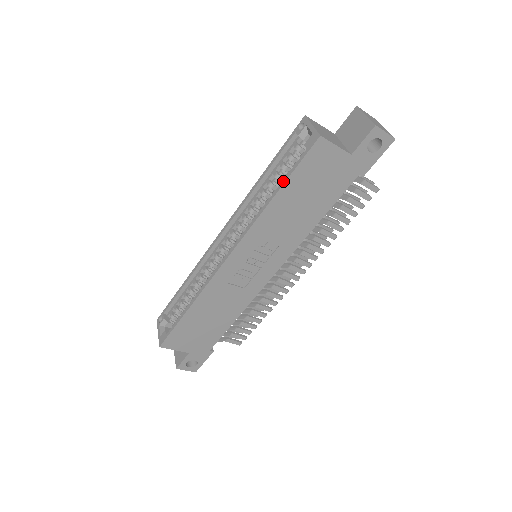
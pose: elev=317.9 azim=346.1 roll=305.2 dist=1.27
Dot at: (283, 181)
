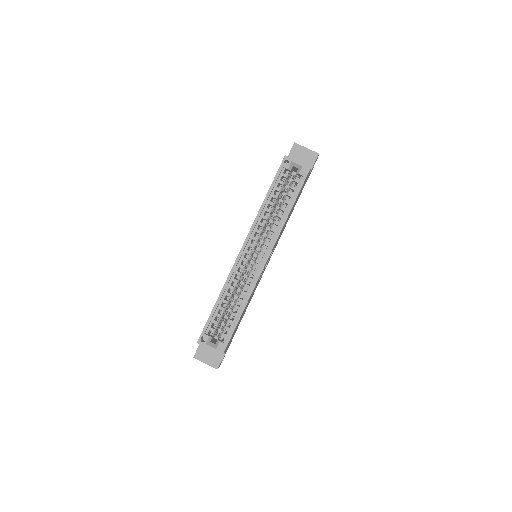
Dot at: (294, 199)
